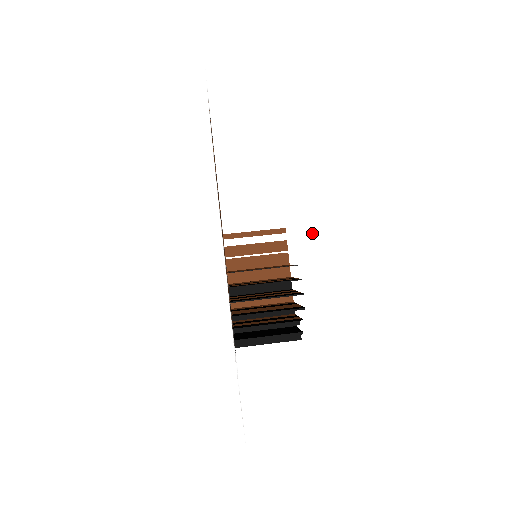
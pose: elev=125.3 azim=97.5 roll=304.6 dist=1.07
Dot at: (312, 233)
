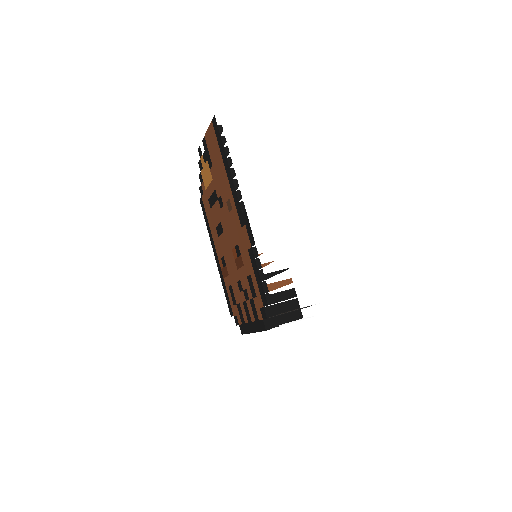
Dot at: (334, 205)
